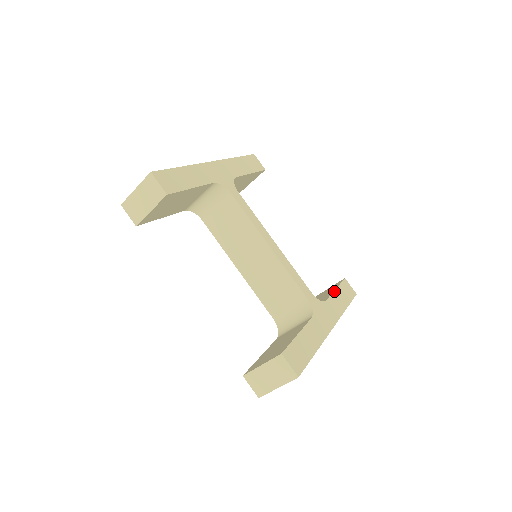
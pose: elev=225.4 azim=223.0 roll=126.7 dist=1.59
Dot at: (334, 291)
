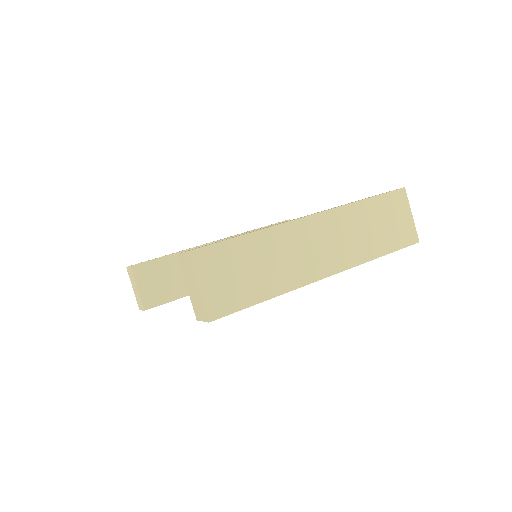
Dot at: occluded
